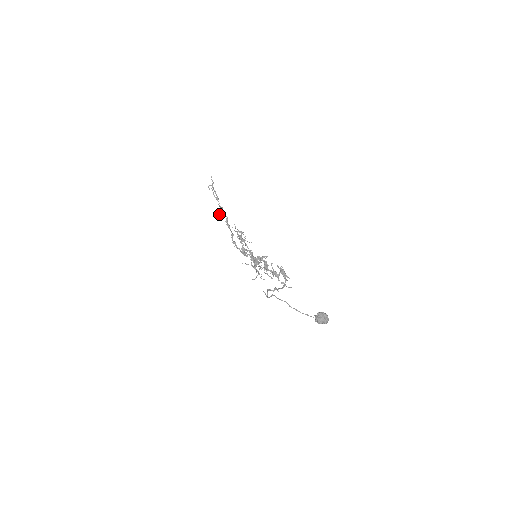
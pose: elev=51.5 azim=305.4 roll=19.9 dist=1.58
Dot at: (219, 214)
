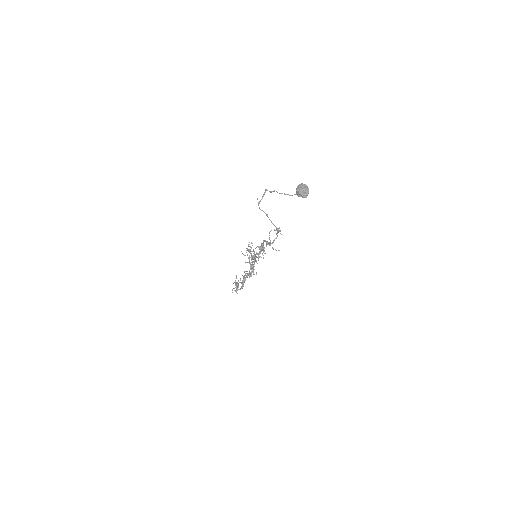
Dot at: (233, 283)
